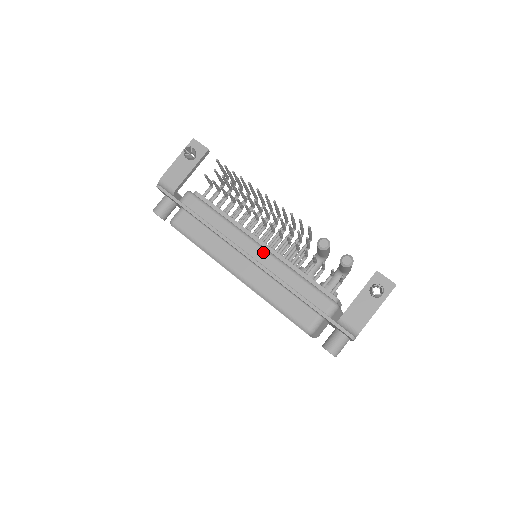
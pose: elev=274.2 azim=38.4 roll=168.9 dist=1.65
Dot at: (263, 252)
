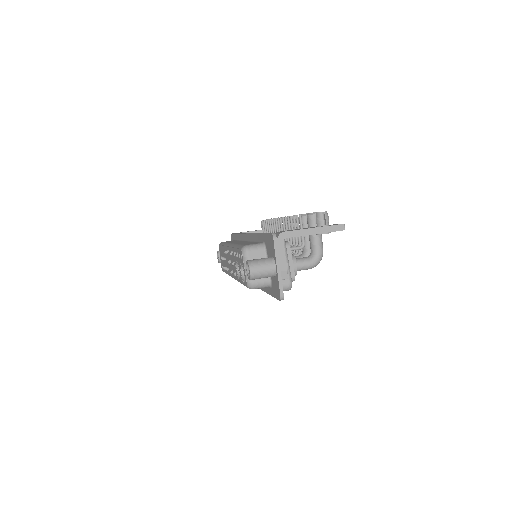
Dot at: occluded
